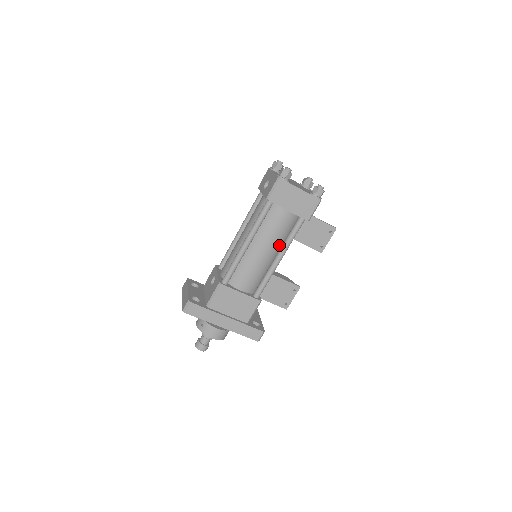
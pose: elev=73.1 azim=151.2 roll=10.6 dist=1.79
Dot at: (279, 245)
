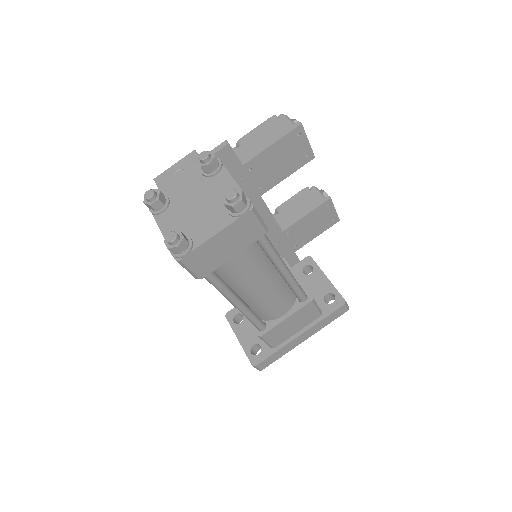
Dot at: (267, 264)
